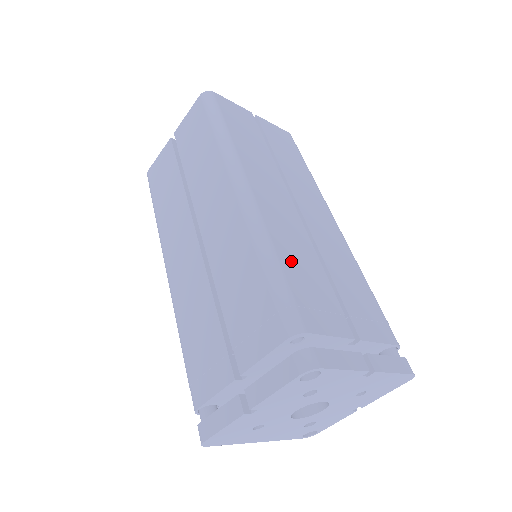
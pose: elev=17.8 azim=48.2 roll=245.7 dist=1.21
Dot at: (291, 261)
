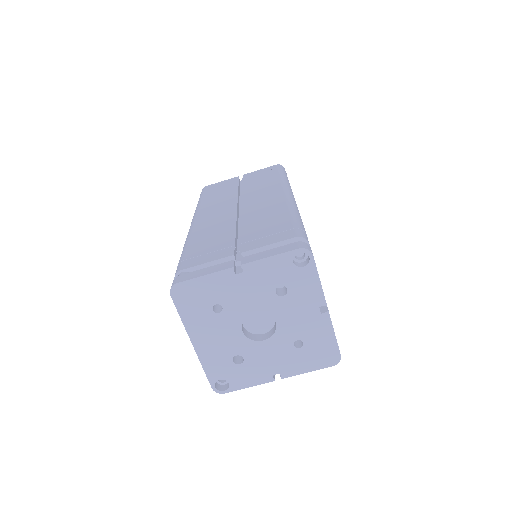
Dot at: occluded
